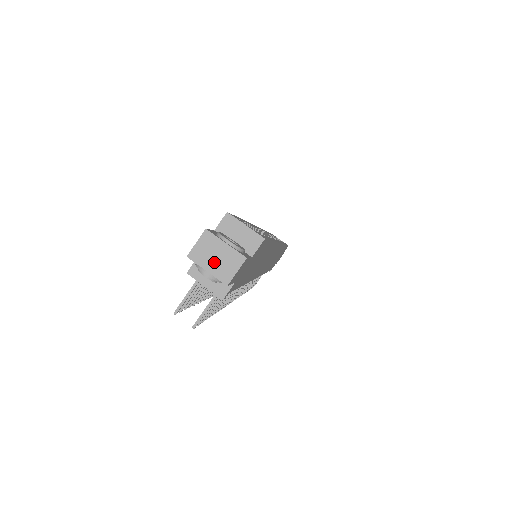
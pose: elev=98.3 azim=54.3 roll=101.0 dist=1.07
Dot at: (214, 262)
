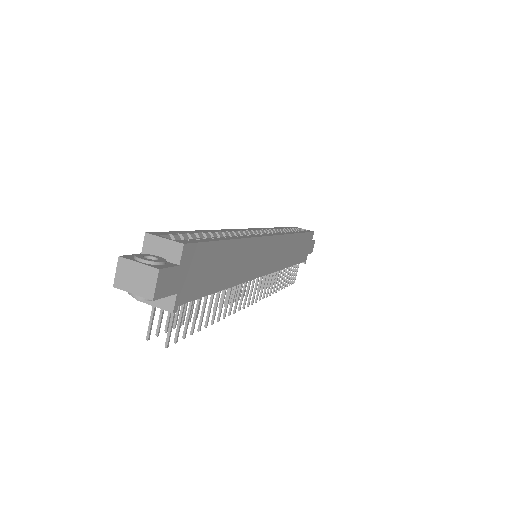
Dot at: (135, 283)
